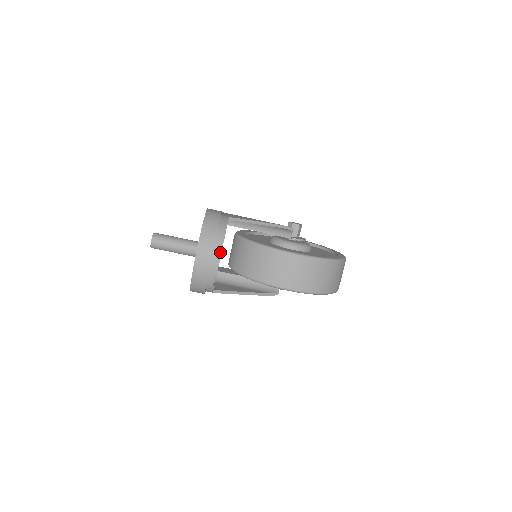
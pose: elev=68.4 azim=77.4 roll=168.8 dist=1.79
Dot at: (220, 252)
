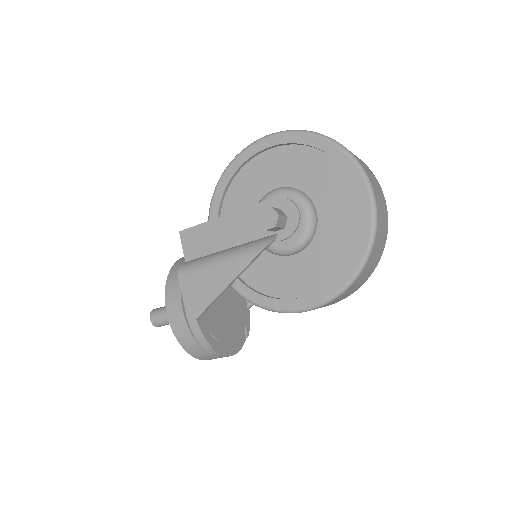
Dot at: (225, 344)
